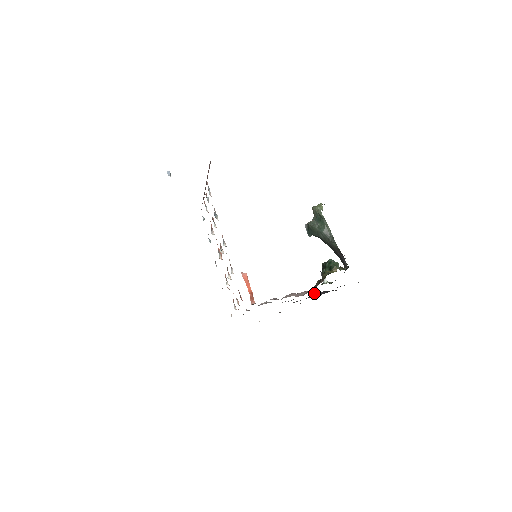
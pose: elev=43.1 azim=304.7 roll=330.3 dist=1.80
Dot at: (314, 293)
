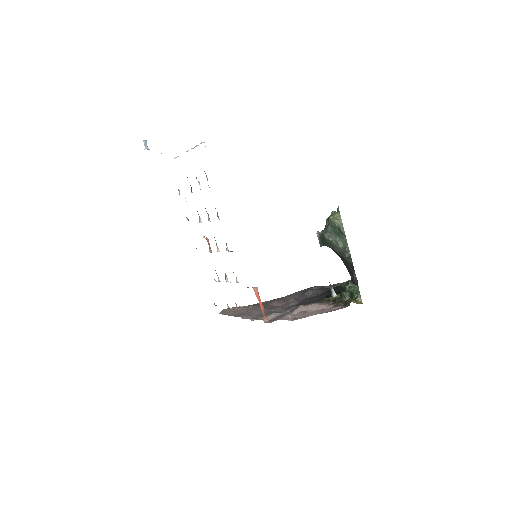
Dot at: (309, 291)
